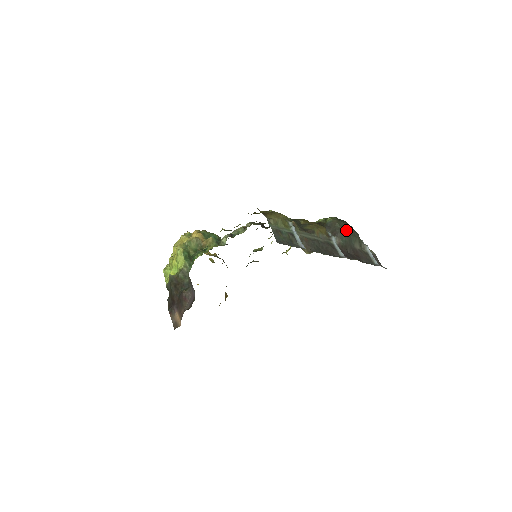
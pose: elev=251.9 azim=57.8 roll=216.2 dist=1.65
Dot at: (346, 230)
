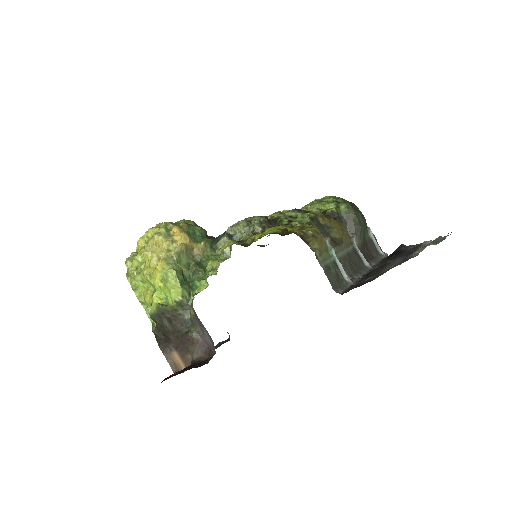
Dot at: (363, 223)
